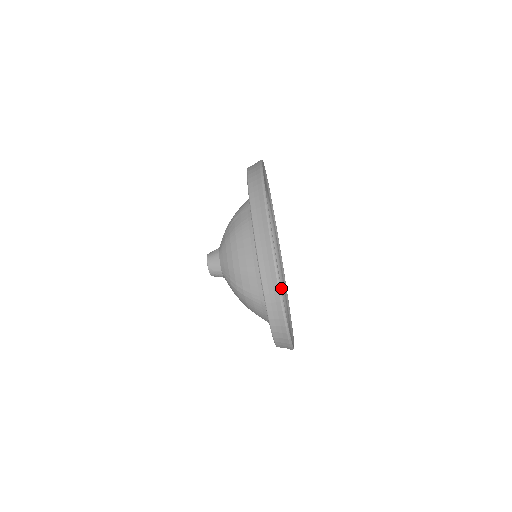
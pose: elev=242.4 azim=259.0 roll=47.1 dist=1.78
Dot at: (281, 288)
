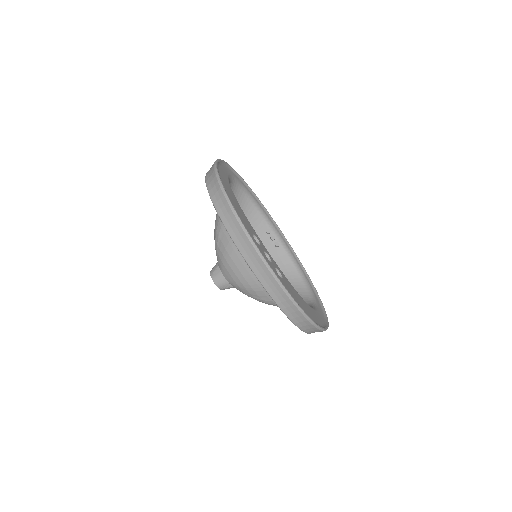
Dot at: (287, 252)
